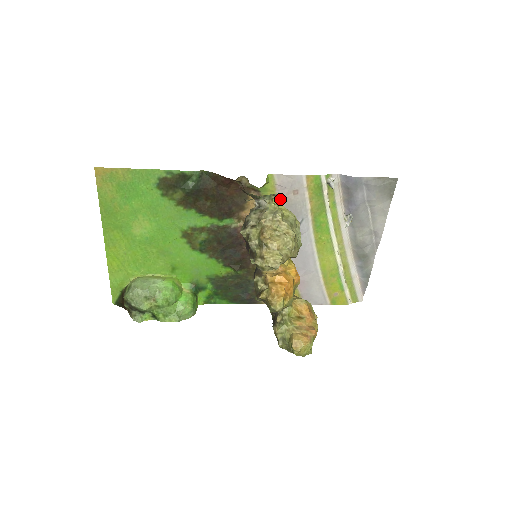
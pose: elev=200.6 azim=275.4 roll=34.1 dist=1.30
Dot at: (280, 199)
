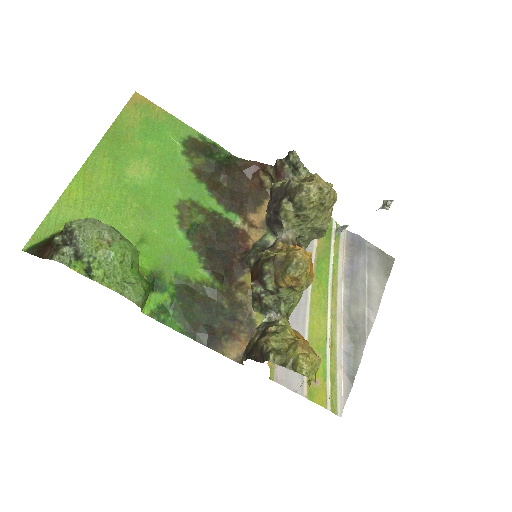
Dot at: occluded
